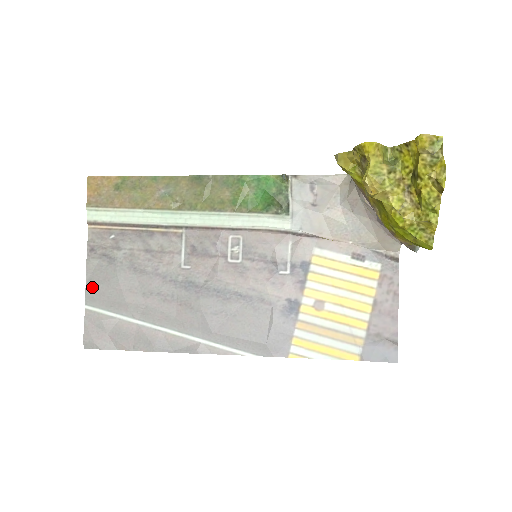
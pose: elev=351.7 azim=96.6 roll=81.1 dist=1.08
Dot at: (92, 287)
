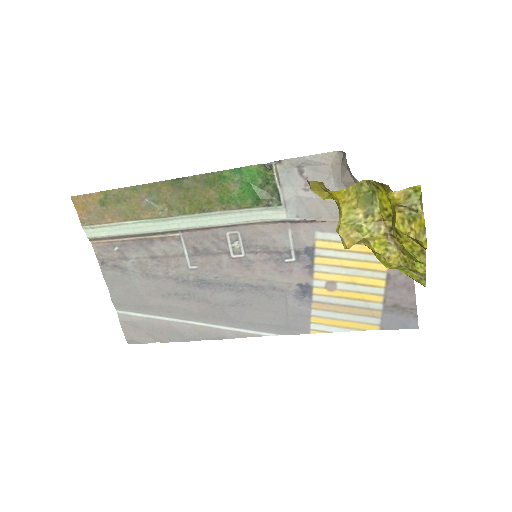
Dot at: (116, 295)
